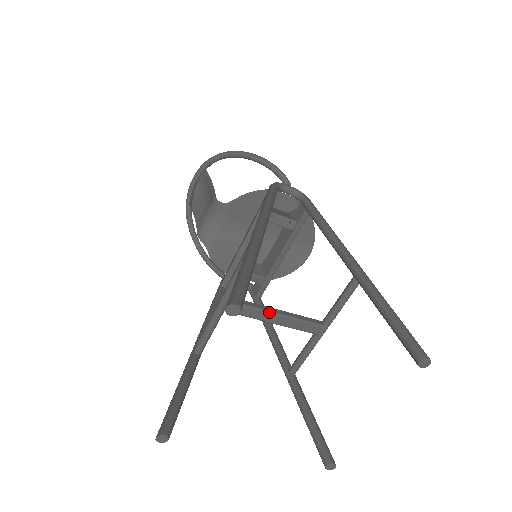
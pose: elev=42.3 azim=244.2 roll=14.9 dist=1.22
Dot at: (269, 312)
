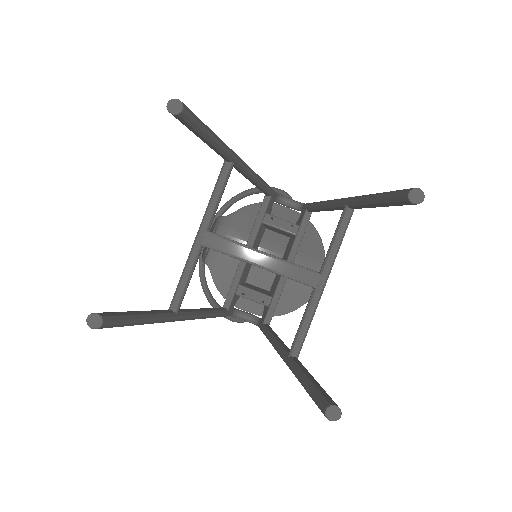
Dot at: (253, 249)
